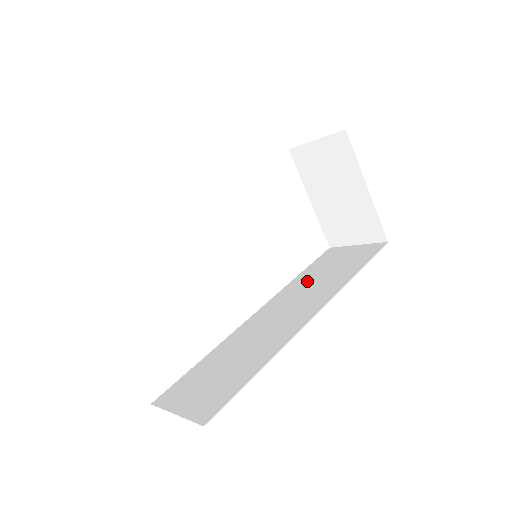
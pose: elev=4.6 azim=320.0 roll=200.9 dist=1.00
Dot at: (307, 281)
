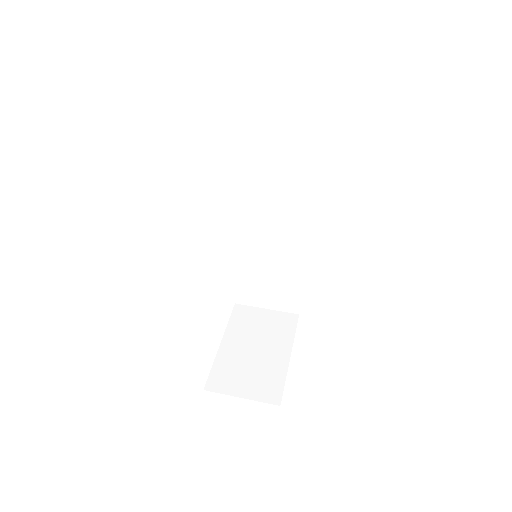
Dot at: (255, 165)
